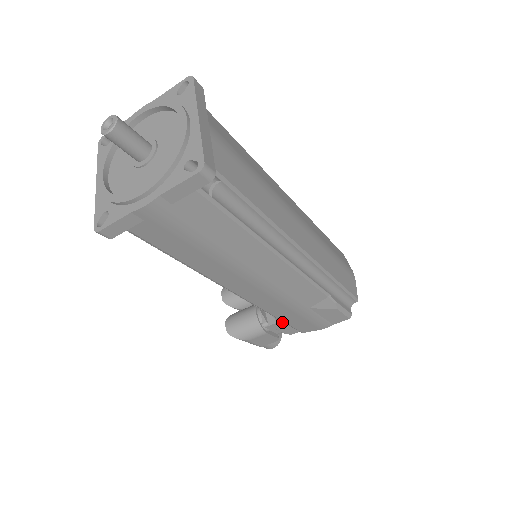
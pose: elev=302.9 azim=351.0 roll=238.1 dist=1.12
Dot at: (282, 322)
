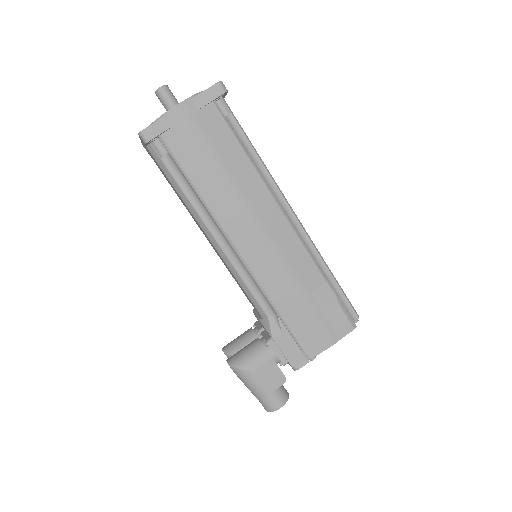
Dot at: (286, 335)
